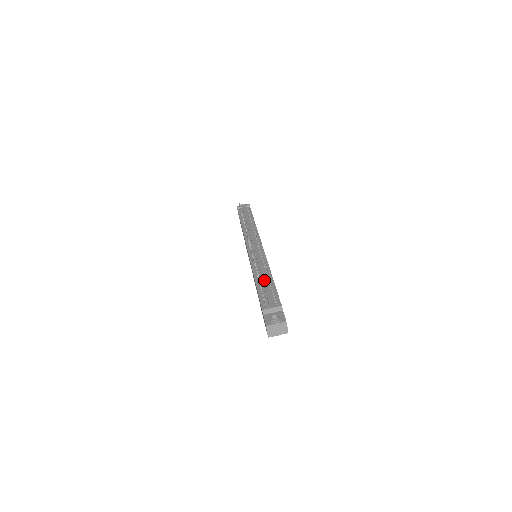
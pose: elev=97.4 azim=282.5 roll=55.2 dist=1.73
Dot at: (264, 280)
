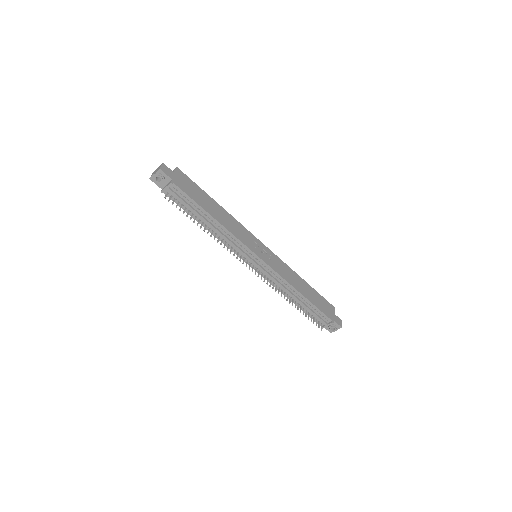
Dot at: (302, 305)
